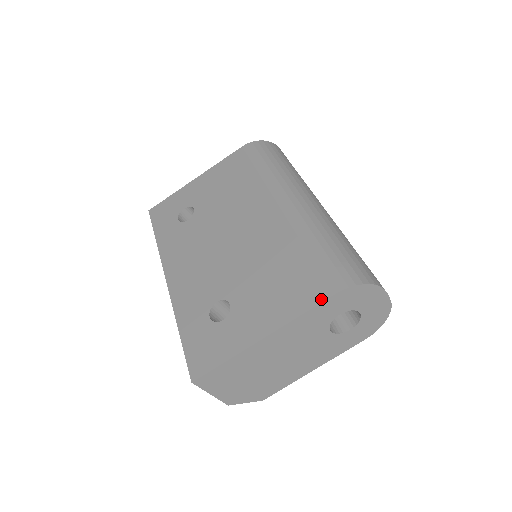
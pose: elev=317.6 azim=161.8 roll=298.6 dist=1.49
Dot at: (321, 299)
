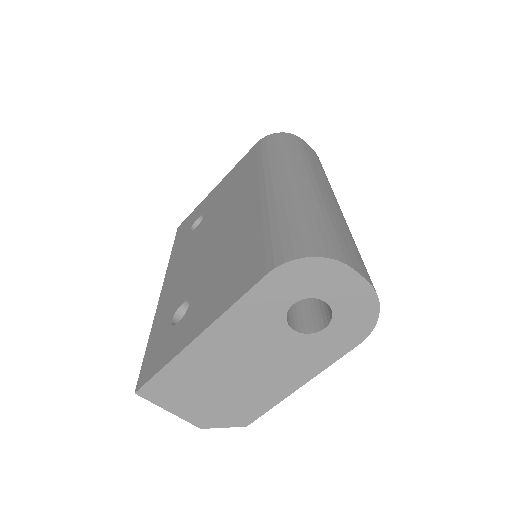
Dot at: (254, 282)
